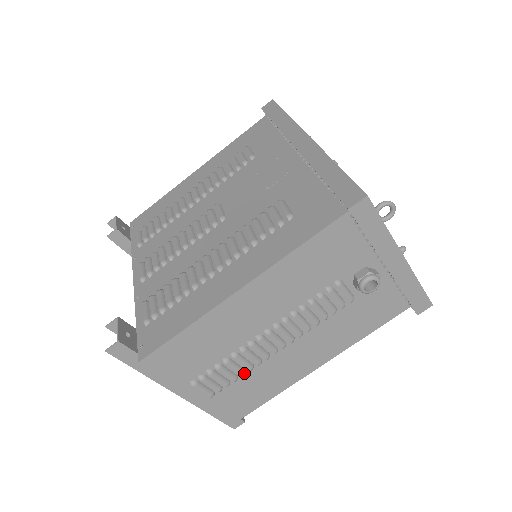
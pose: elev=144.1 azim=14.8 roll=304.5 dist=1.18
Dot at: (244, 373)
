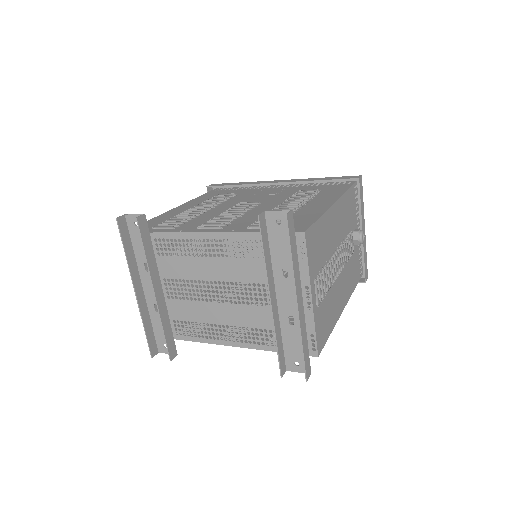
Dot at: (329, 288)
